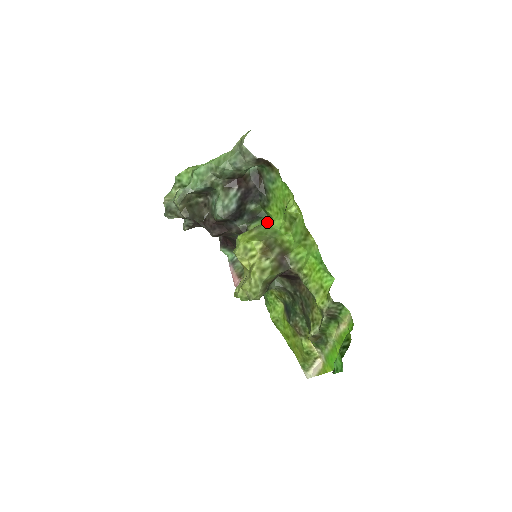
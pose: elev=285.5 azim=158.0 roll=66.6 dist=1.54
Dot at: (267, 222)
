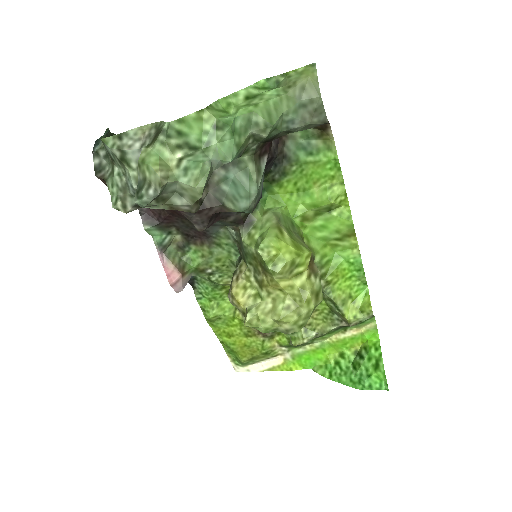
Dot at: (273, 205)
